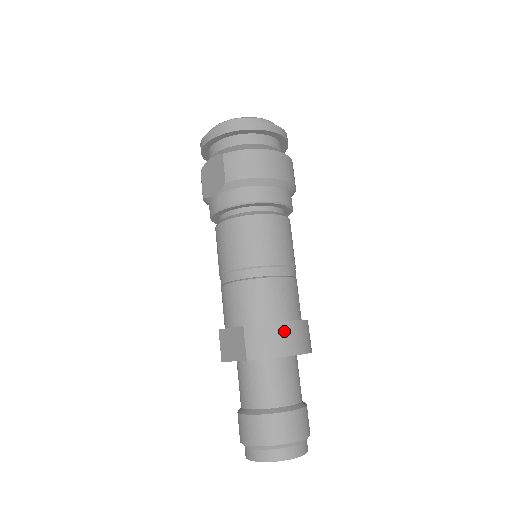
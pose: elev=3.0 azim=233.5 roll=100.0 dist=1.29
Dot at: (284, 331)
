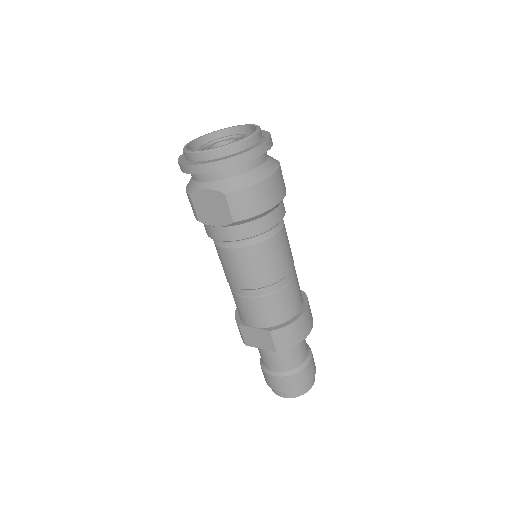
Dot at: (301, 324)
